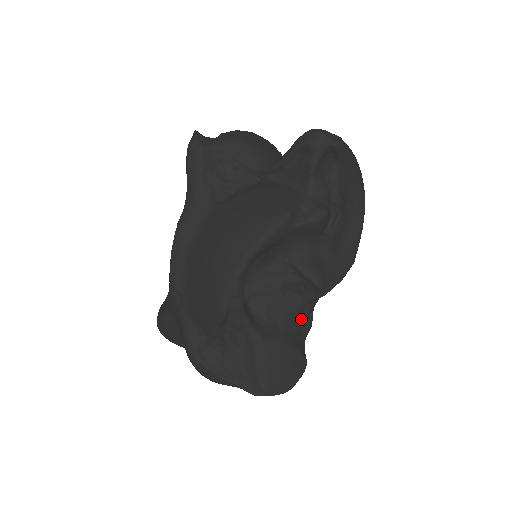
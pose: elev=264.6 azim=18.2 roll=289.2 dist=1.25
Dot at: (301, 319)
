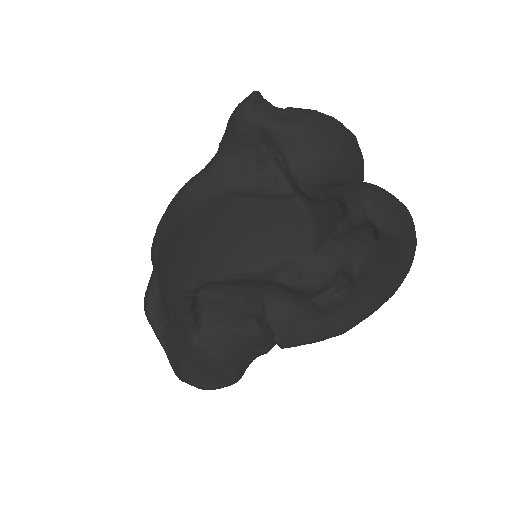
Dot at: (255, 344)
